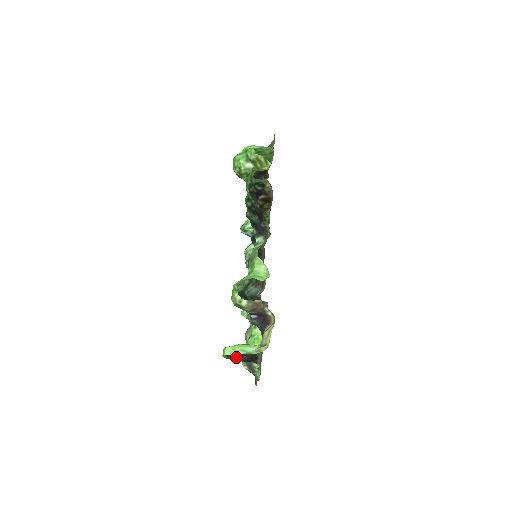
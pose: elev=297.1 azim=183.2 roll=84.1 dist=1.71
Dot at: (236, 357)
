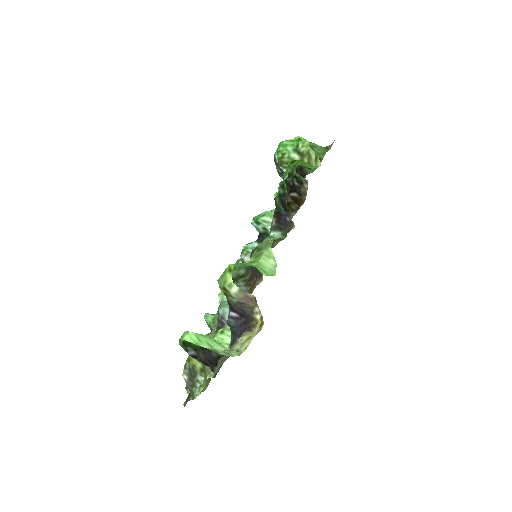
Dot at: (192, 351)
